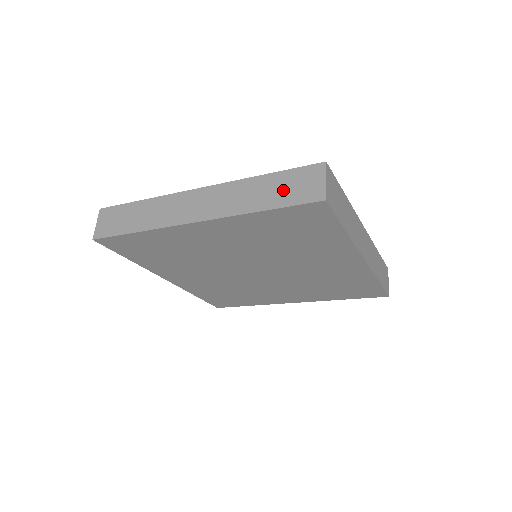
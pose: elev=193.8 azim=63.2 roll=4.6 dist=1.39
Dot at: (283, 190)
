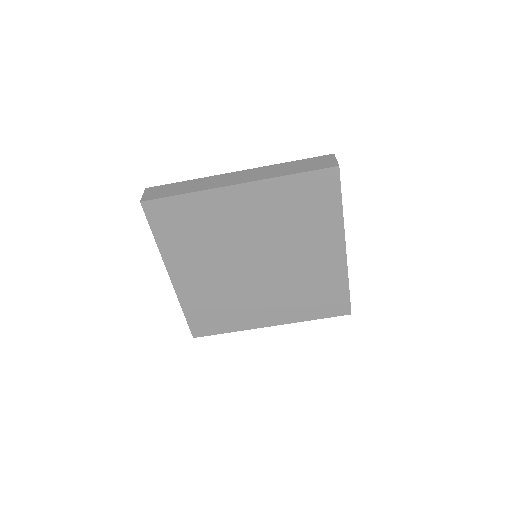
Dot at: (307, 165)
